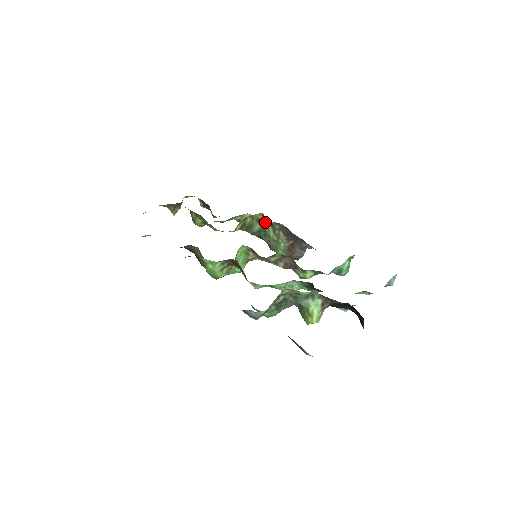
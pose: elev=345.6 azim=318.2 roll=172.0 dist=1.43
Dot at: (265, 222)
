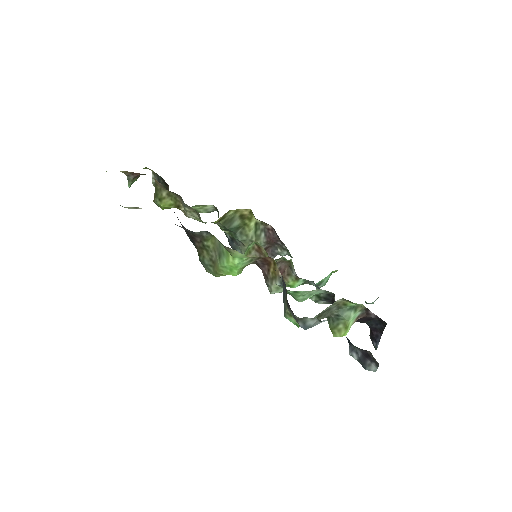
Dot at: (249, 219)
